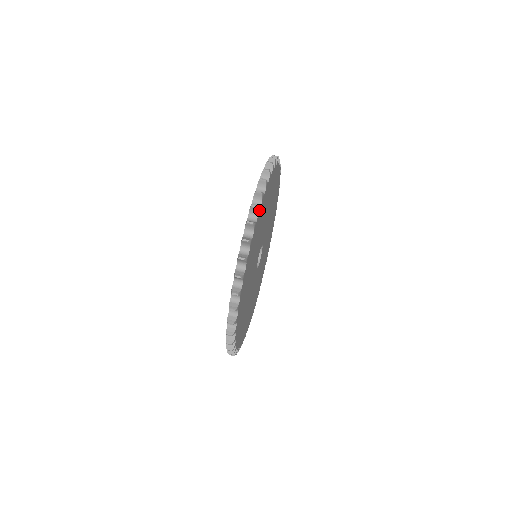
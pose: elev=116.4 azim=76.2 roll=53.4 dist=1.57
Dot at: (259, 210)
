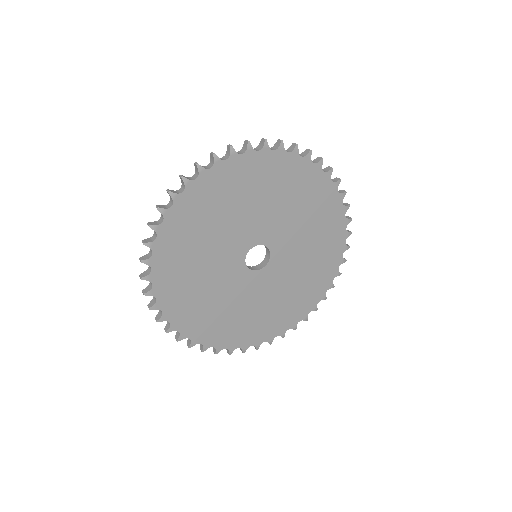
Dot at: (296, 153)
